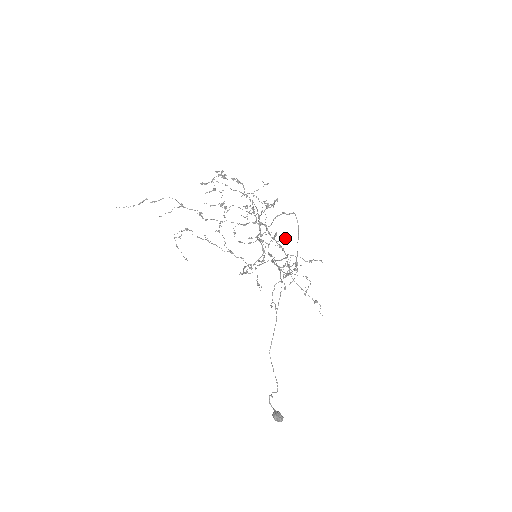
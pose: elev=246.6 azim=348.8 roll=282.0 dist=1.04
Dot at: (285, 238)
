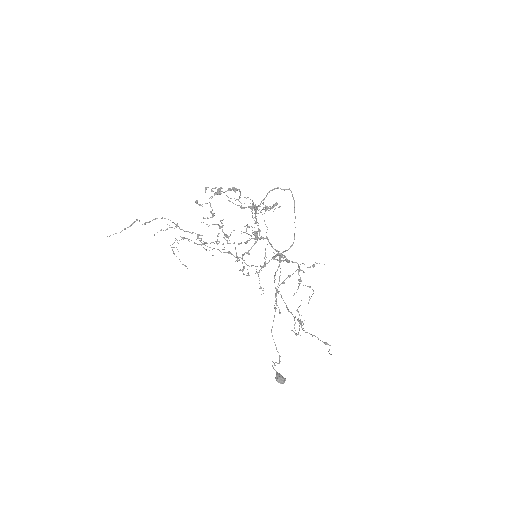
Dot at: (279, 207)
